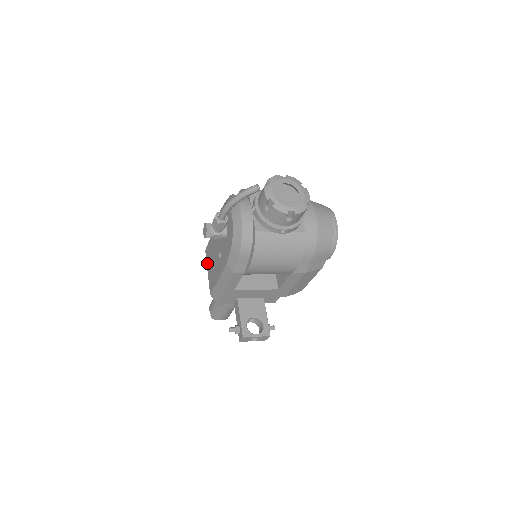
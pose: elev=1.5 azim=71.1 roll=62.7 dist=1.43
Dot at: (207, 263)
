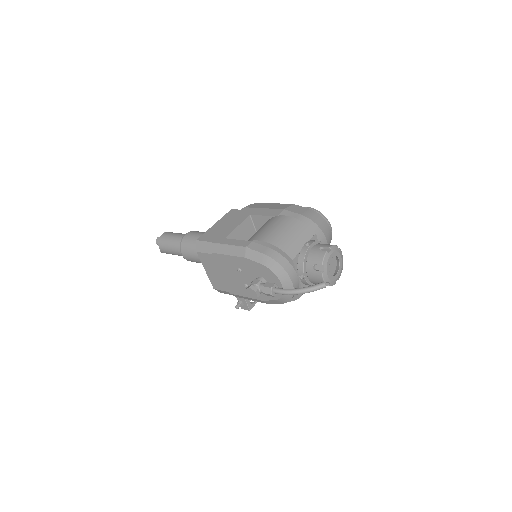
Dot at: (204, 265)
